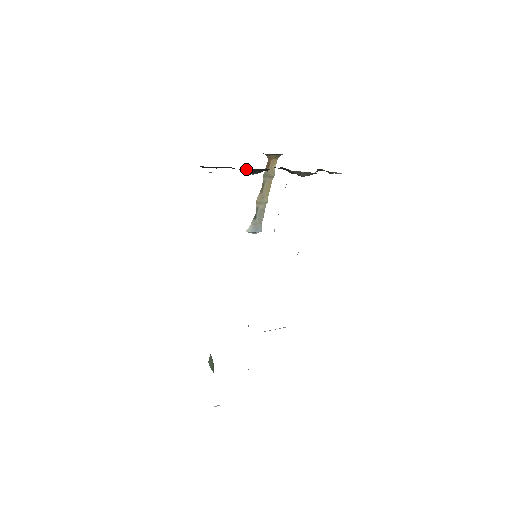
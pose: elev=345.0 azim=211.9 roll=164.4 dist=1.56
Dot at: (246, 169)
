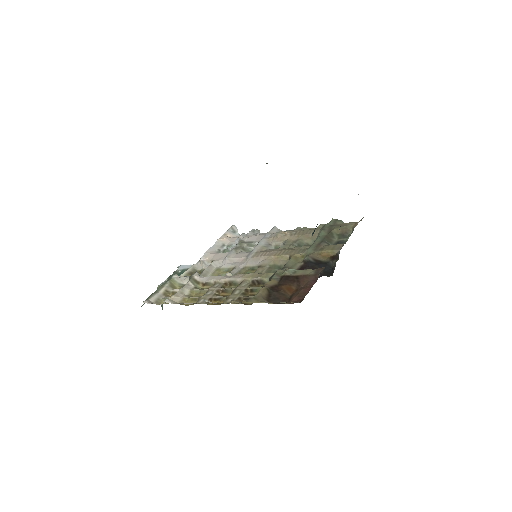
Dot at: occluded
